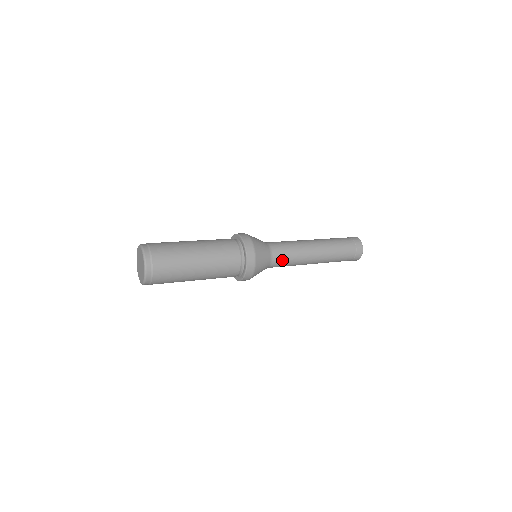
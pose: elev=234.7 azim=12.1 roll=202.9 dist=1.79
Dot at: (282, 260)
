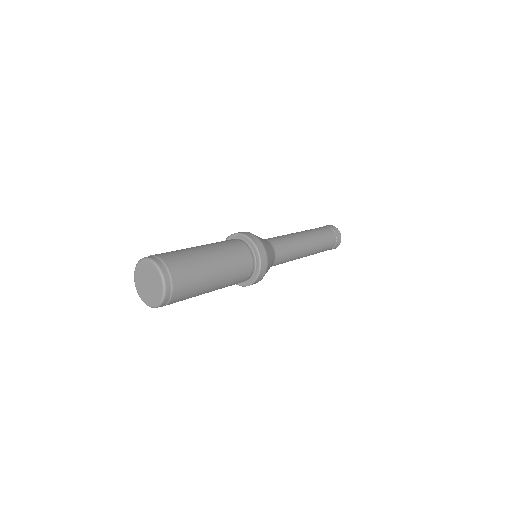
Dot at: (283, 258)
